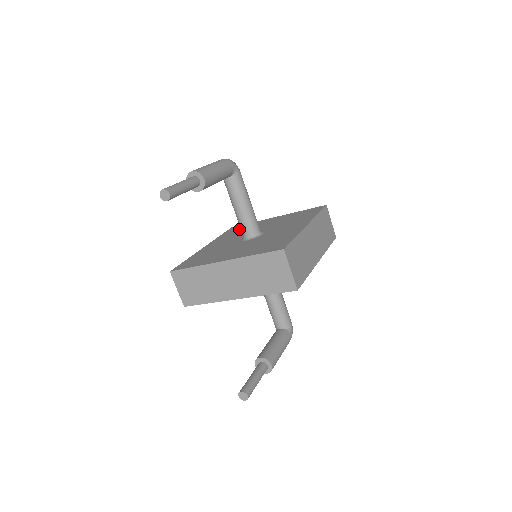
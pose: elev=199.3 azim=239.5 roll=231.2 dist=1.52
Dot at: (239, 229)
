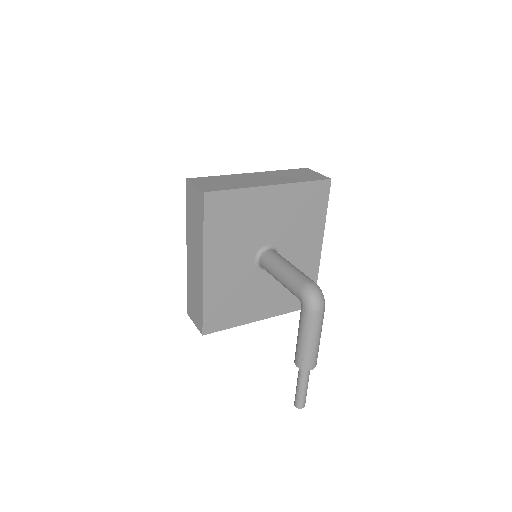
Dot at: (229, 216)
